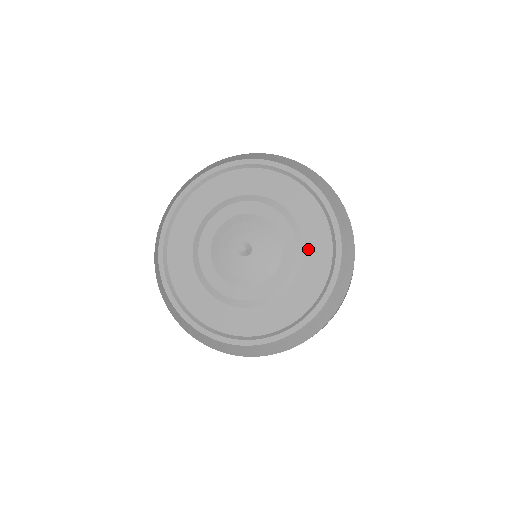
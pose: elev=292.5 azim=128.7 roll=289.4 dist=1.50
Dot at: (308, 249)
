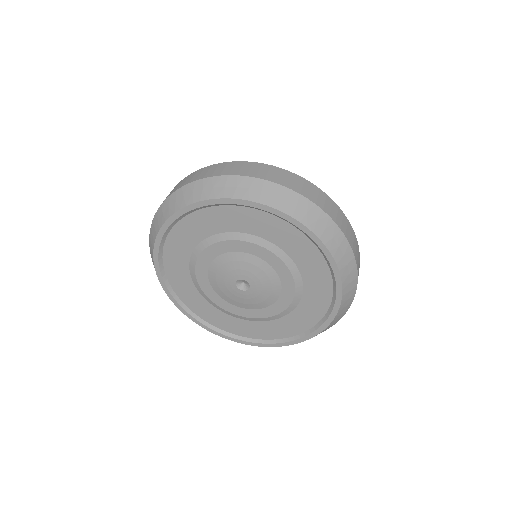
Dot at: (304, 303)
